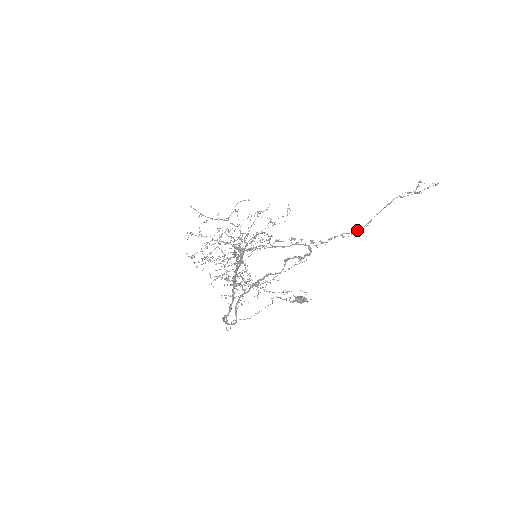
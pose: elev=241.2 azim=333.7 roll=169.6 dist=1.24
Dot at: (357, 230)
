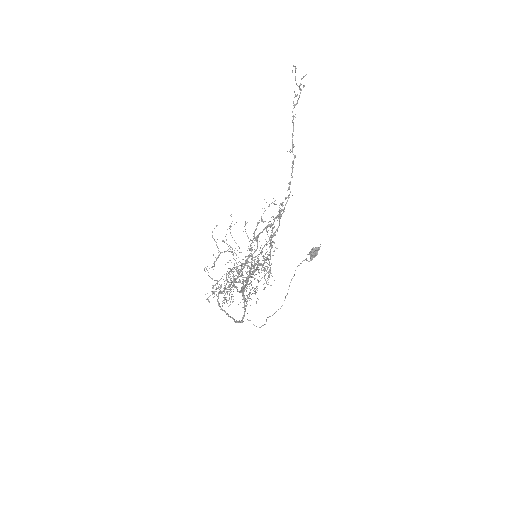
Dot at: (293, 162)
